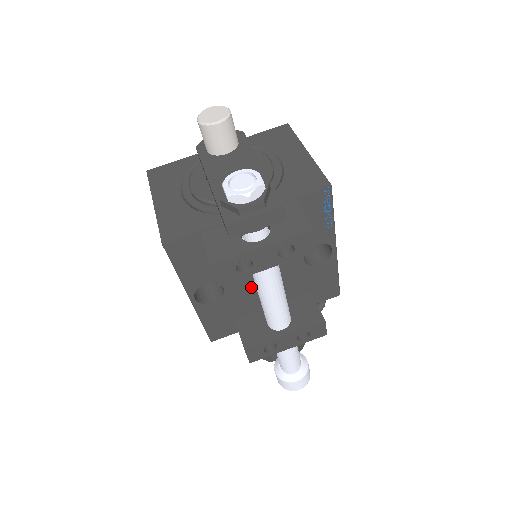
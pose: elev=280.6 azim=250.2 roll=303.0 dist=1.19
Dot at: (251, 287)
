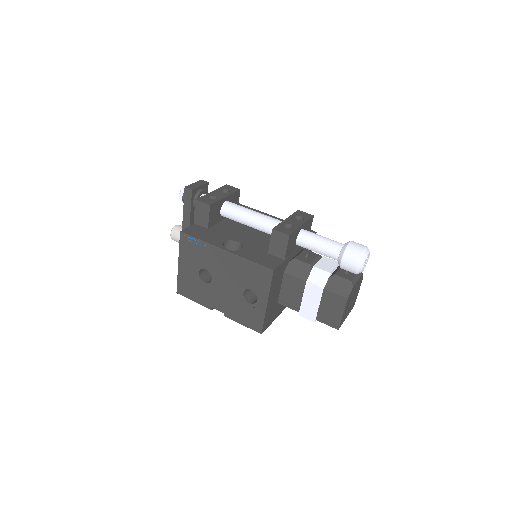
Dot at: (254, 239)
